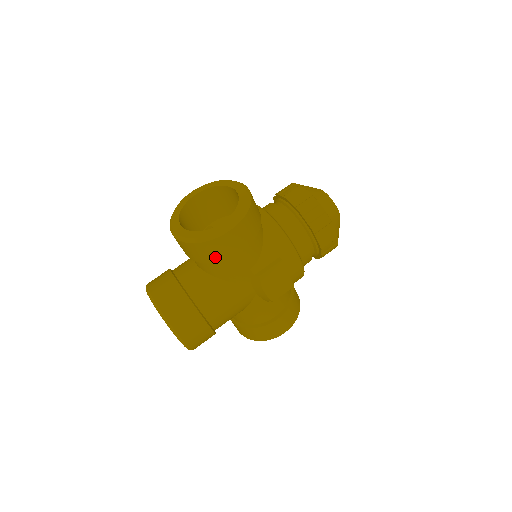
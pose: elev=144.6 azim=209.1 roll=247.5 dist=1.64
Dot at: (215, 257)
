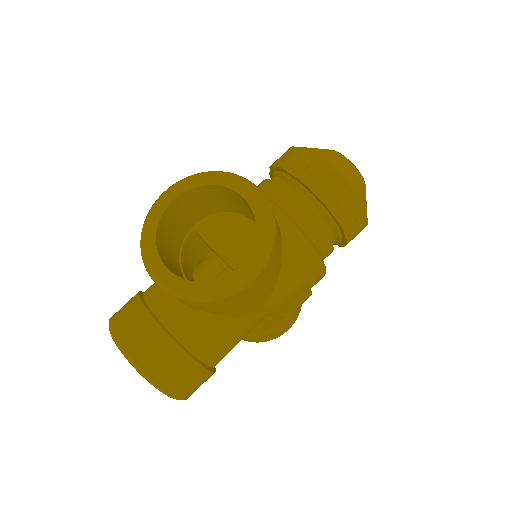
Dot at: (226, 308)
